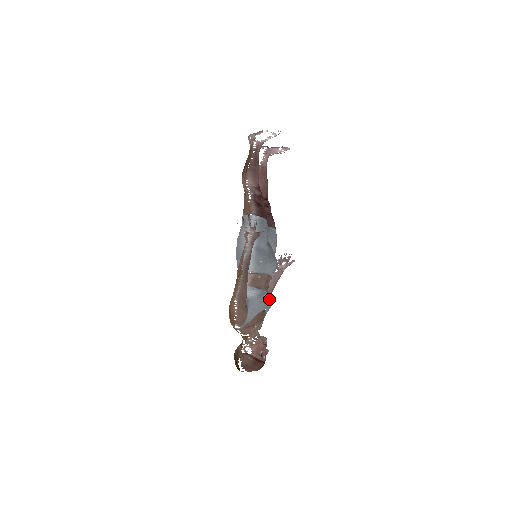
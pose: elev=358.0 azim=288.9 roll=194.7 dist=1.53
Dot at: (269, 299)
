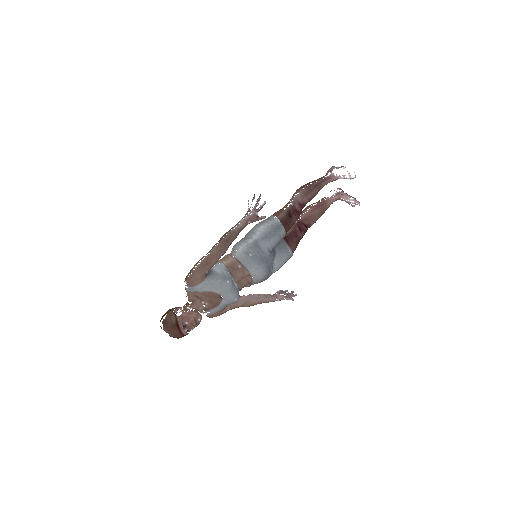
Dot at: (233, 292)
